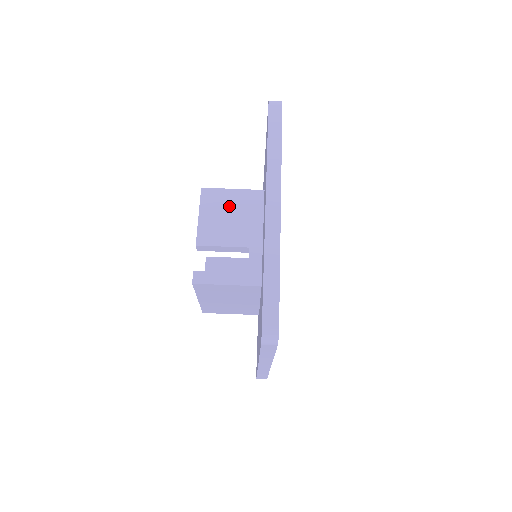
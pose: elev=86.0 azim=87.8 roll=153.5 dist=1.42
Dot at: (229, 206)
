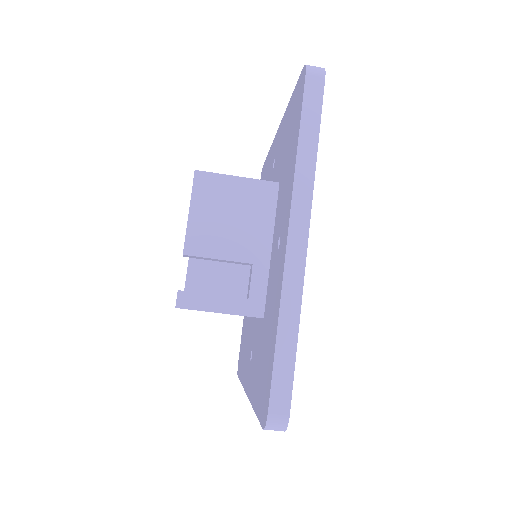
Dot at: (231, 201)
